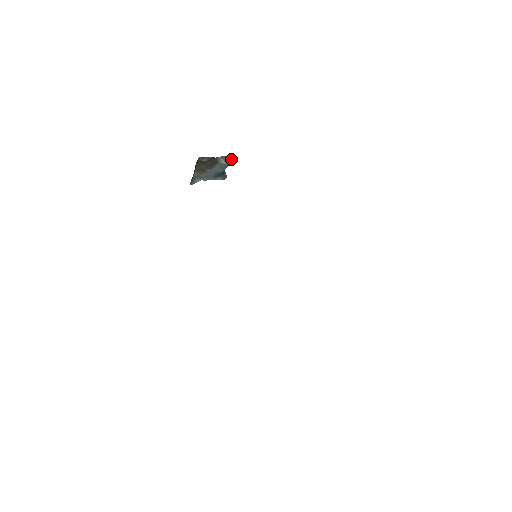
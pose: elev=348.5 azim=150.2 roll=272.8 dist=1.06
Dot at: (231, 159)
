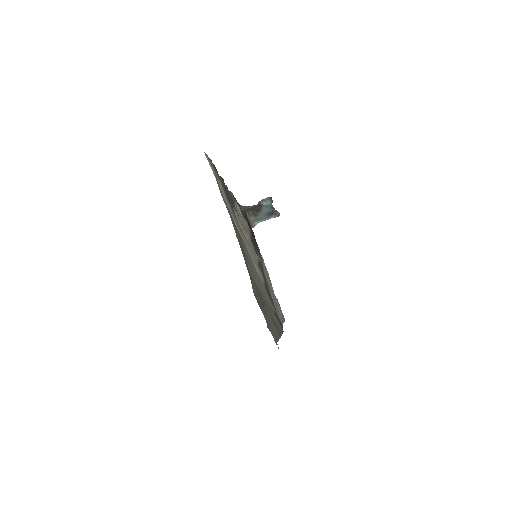
Dot at: (270, 200)
